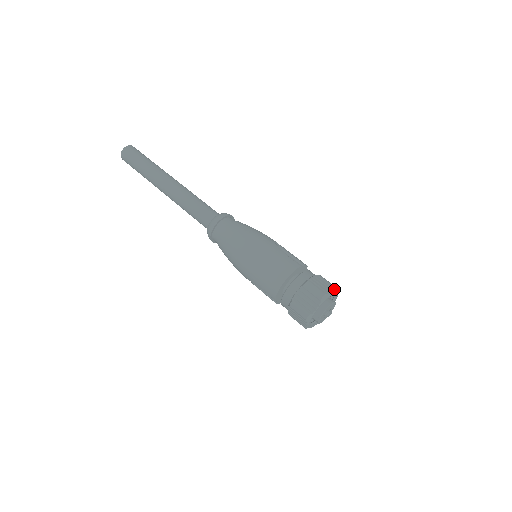
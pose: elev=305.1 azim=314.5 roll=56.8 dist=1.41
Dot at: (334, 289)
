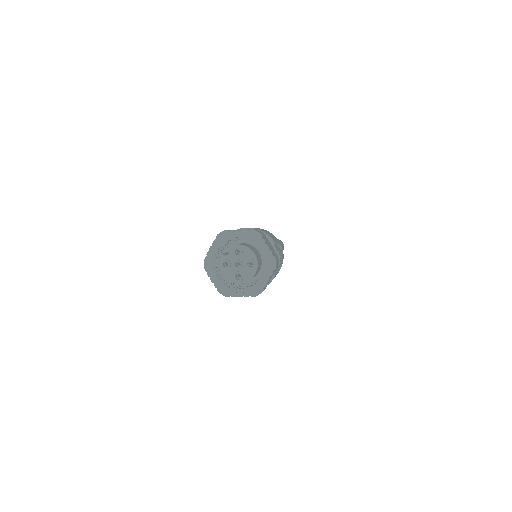
Dot at: (273, 255)
